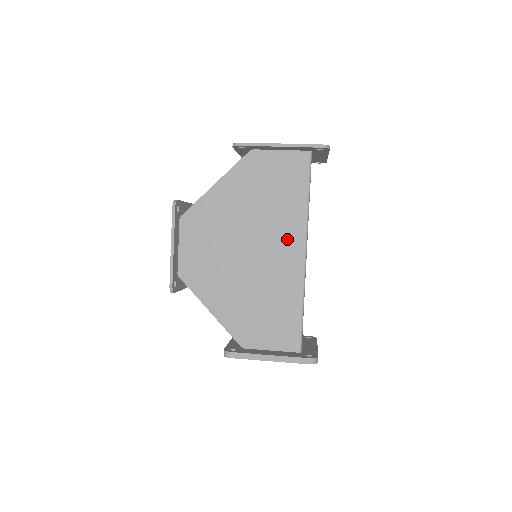
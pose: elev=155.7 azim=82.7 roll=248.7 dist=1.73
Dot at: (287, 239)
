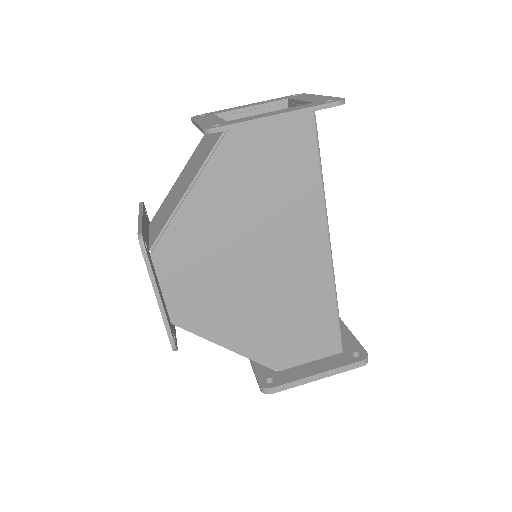
Dot at: (304, 235)
